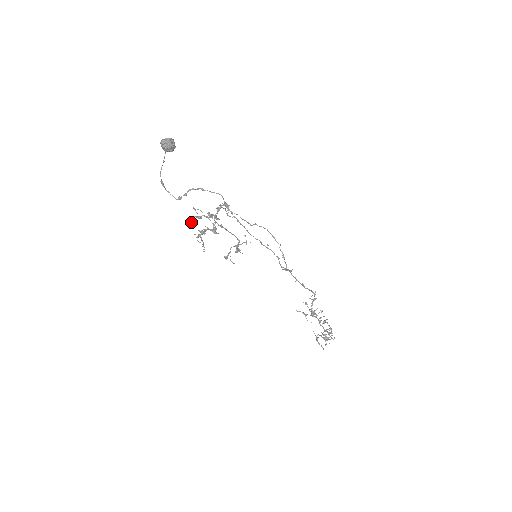
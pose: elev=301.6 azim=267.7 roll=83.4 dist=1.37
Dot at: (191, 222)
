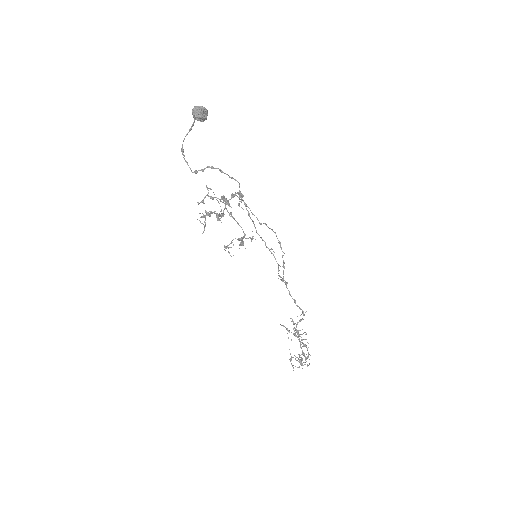
Dot at: occluded
